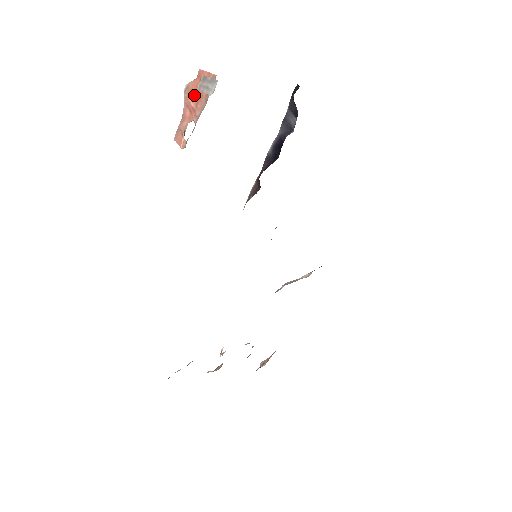
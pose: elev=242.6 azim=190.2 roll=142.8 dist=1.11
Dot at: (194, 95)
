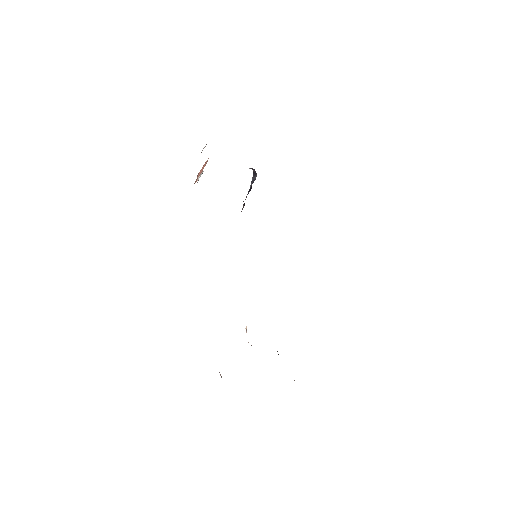
Dot at: occluded
